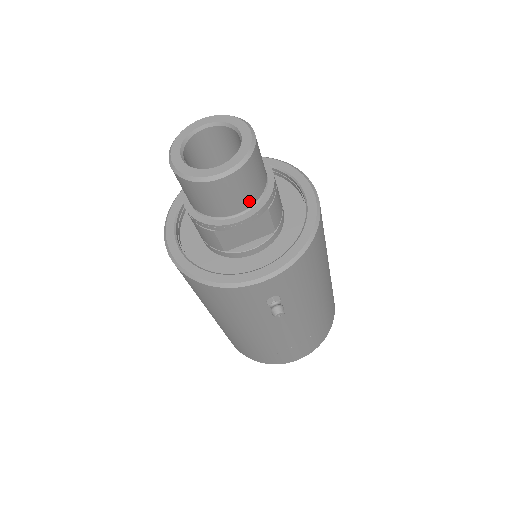
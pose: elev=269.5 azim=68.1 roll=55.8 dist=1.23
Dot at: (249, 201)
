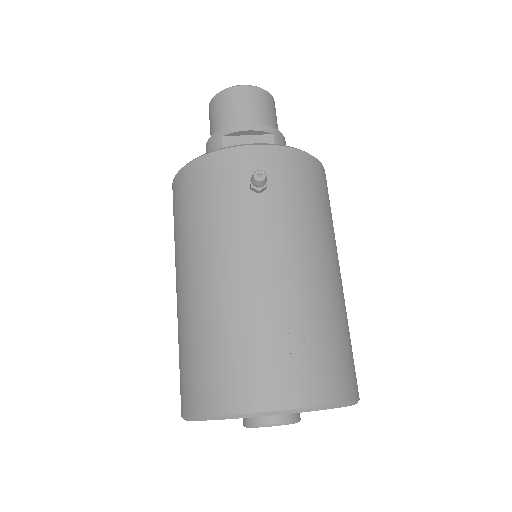
Dot at: (258, 119)
